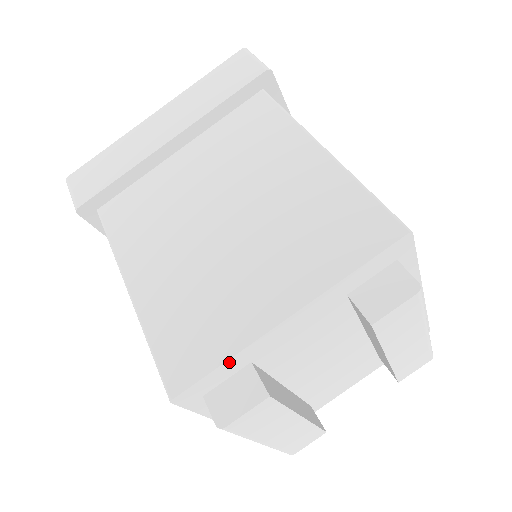
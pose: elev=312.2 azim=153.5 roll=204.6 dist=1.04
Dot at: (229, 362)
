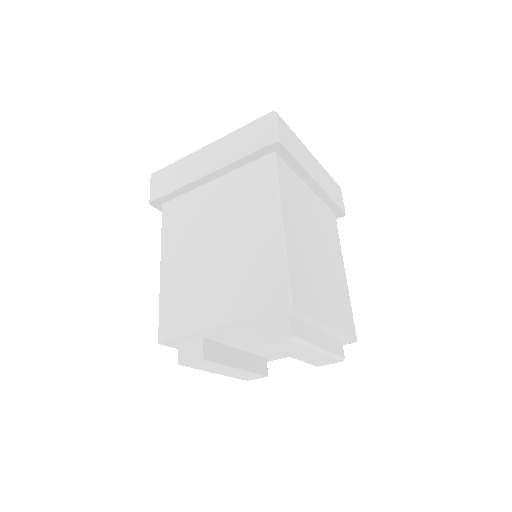
Dot at: (188, 336)
